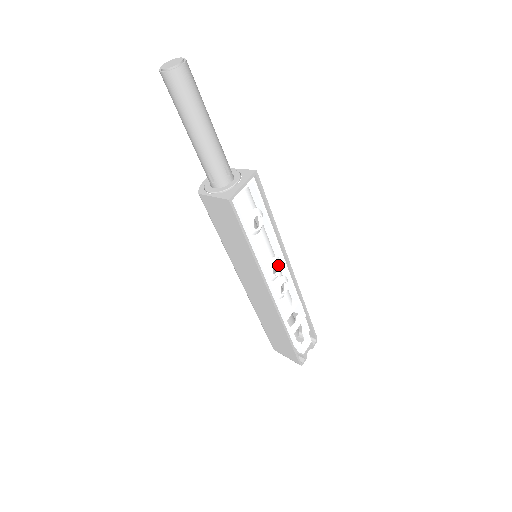
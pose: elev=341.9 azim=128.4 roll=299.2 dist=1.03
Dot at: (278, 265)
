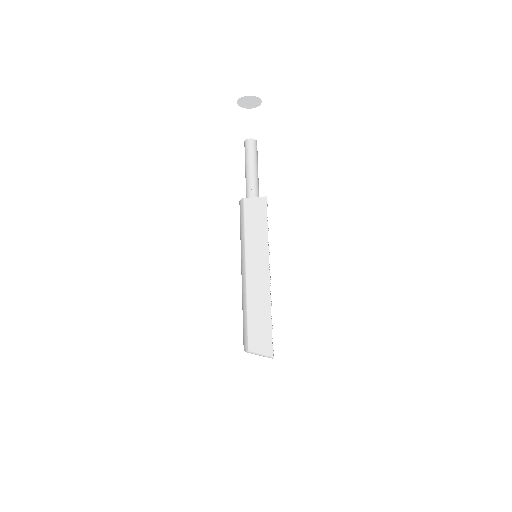
Dot at: occluded
